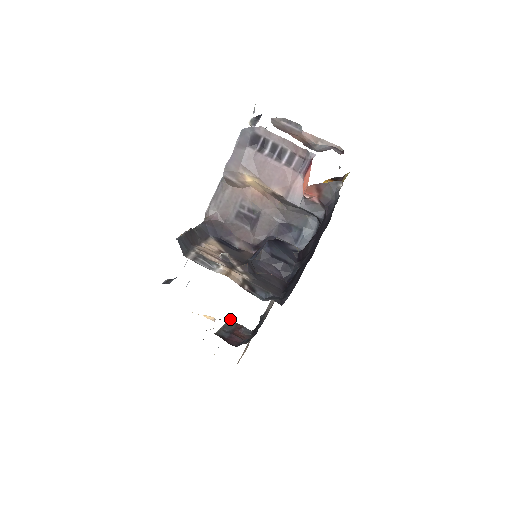
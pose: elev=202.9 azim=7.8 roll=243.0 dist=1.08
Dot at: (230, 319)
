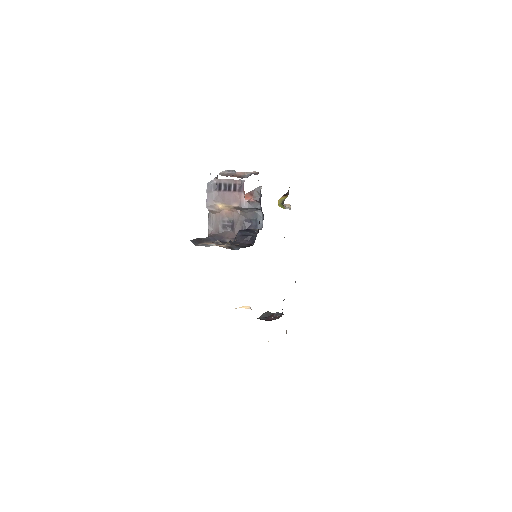
Dot at: (267, 312)
